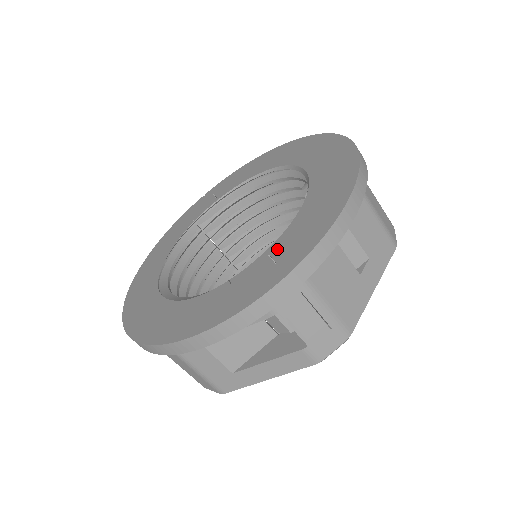
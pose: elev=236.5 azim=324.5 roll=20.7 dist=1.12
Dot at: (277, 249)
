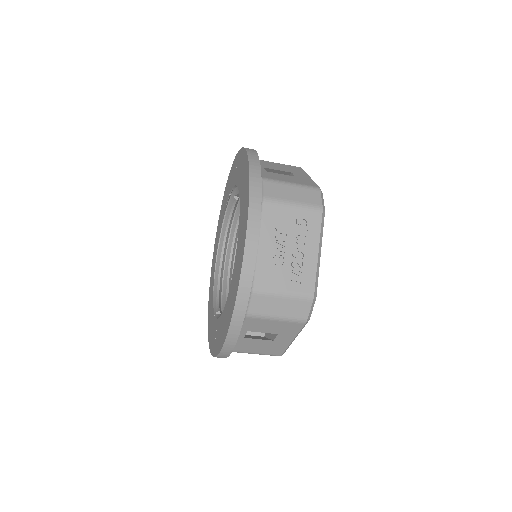
Dot at: (217, 327)
